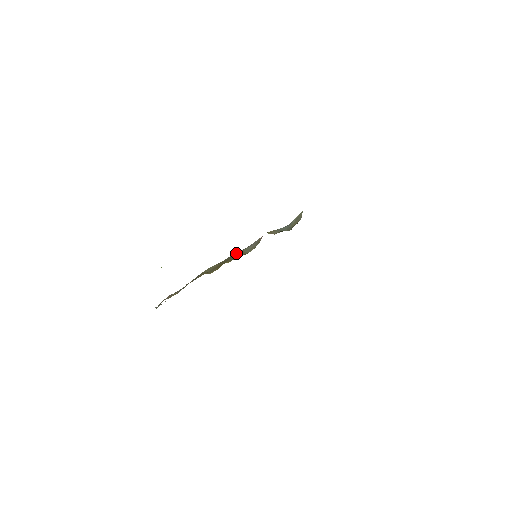
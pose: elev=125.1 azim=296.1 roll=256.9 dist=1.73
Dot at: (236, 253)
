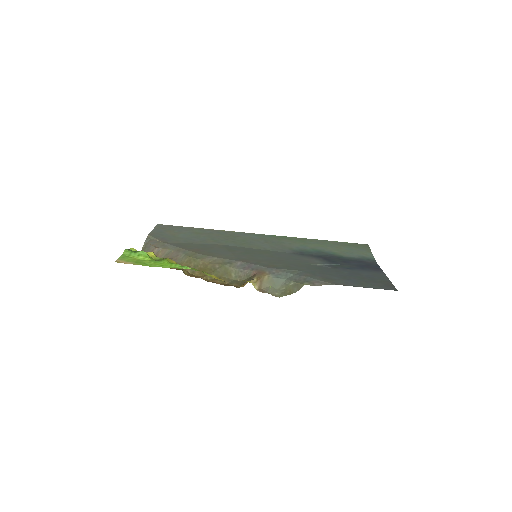
Dot at: (225, 267)
